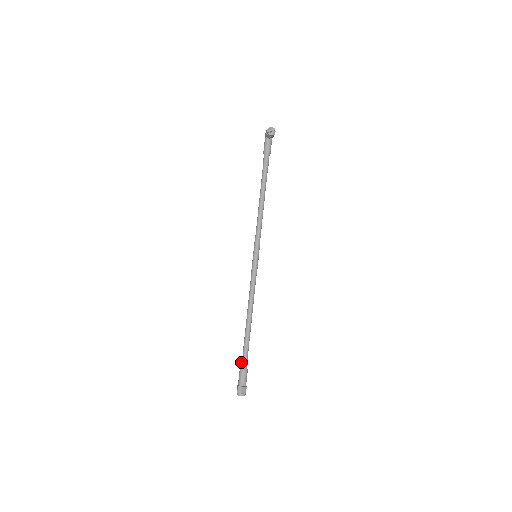
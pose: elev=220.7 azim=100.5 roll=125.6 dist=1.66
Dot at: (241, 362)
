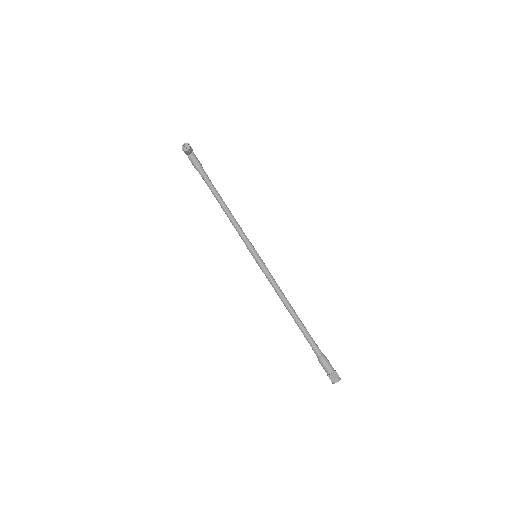
Dot at: occluded
